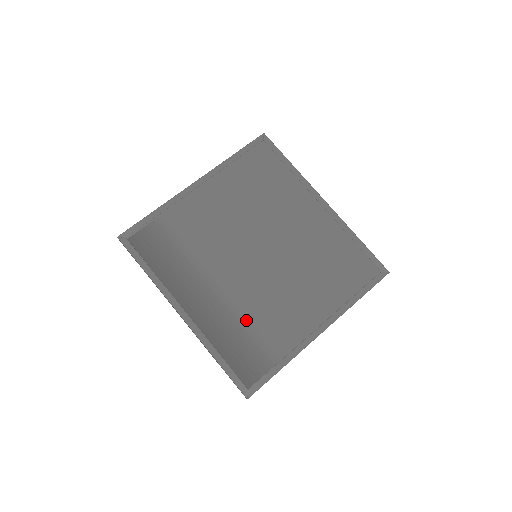
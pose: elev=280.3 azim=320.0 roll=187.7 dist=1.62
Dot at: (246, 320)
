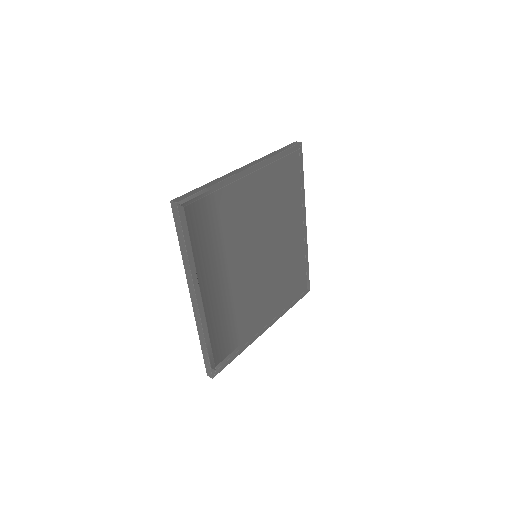
Dot at: (234, 313)
